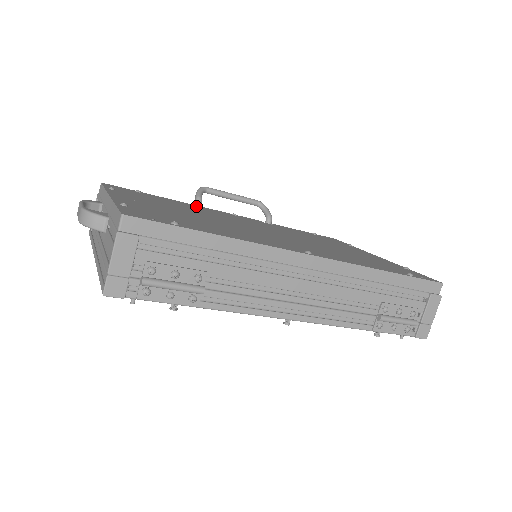
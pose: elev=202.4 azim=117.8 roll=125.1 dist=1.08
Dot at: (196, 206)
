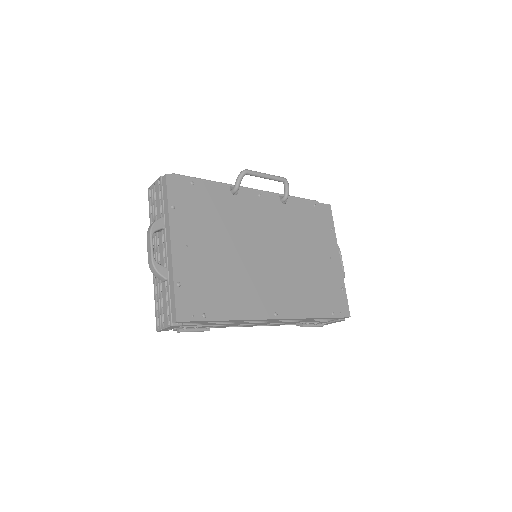
Dot at: (233, 194)
